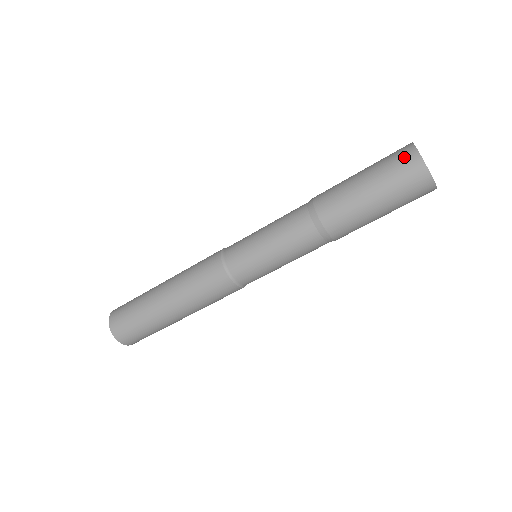
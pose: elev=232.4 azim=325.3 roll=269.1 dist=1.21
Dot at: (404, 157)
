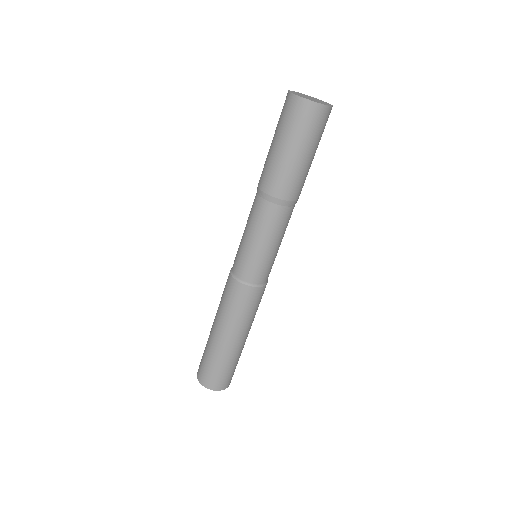
Dot at: (285, 104)
